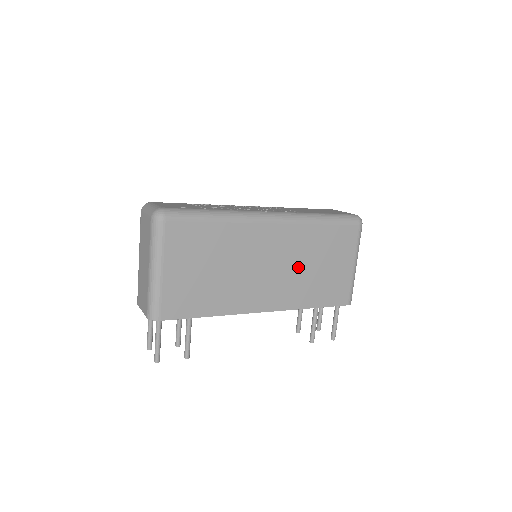
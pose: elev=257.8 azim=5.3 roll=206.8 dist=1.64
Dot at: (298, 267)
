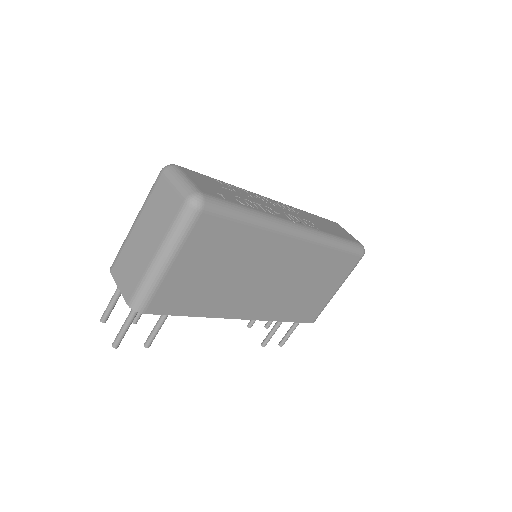
Dot at: (294, 284)
